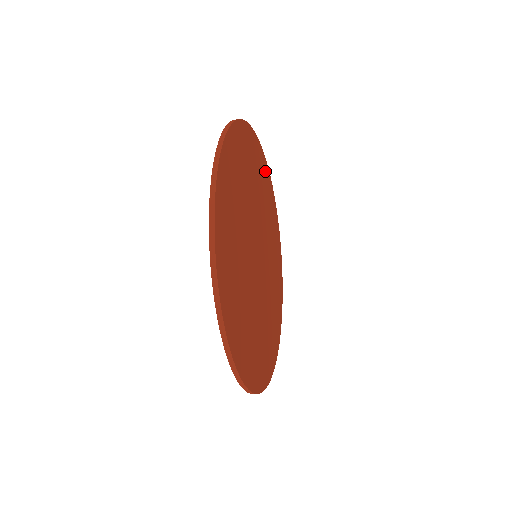
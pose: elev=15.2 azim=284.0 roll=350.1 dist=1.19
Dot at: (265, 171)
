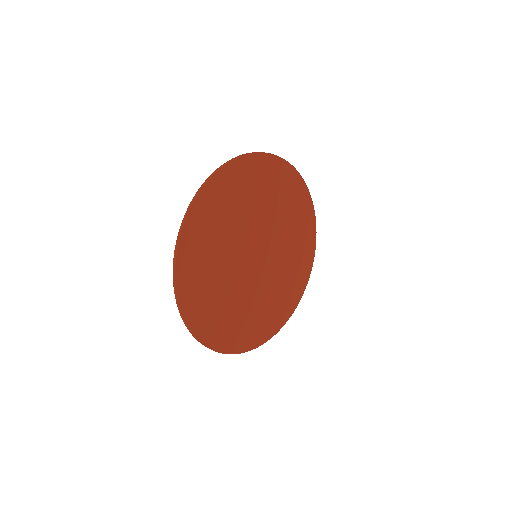
Dot at: (303, 199)
